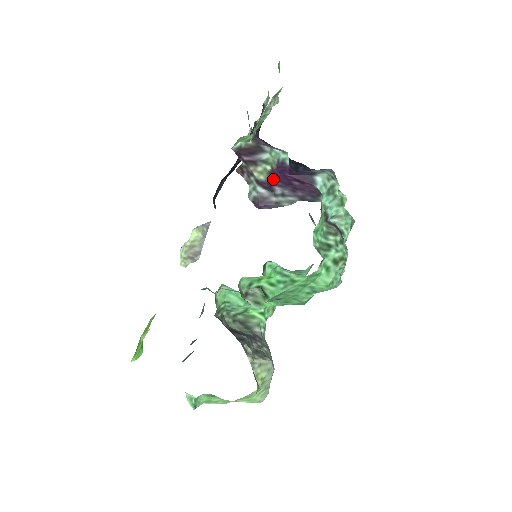
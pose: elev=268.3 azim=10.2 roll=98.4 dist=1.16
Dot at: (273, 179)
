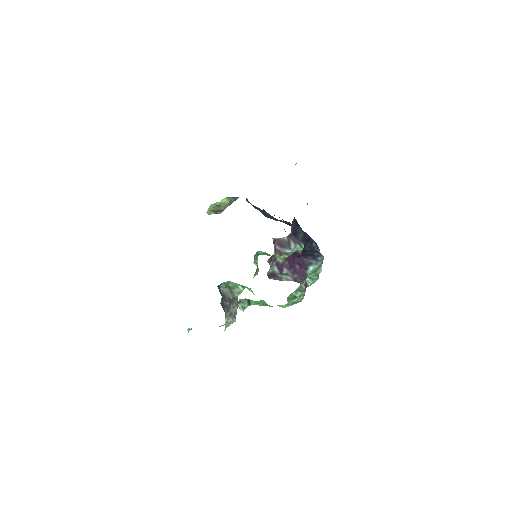
Dot at: (286, 263)
